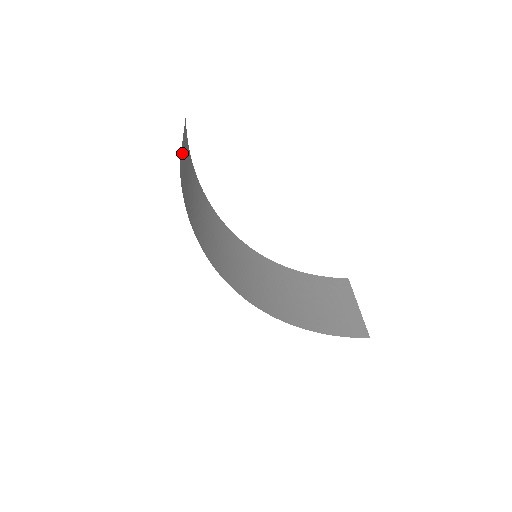
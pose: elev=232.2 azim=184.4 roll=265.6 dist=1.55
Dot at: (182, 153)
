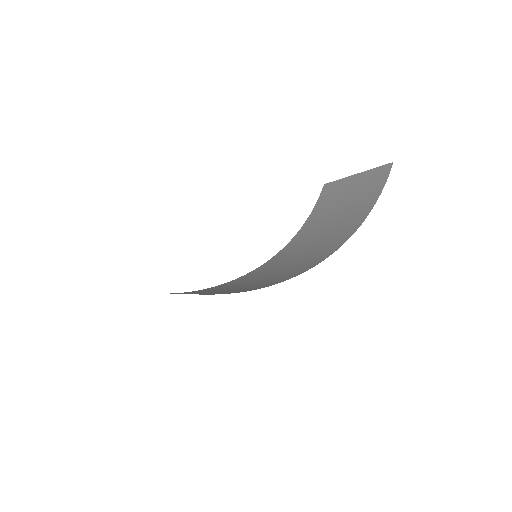
Dot at: occluded
